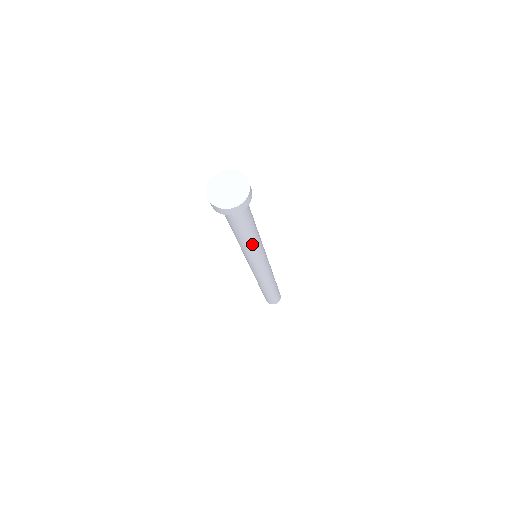
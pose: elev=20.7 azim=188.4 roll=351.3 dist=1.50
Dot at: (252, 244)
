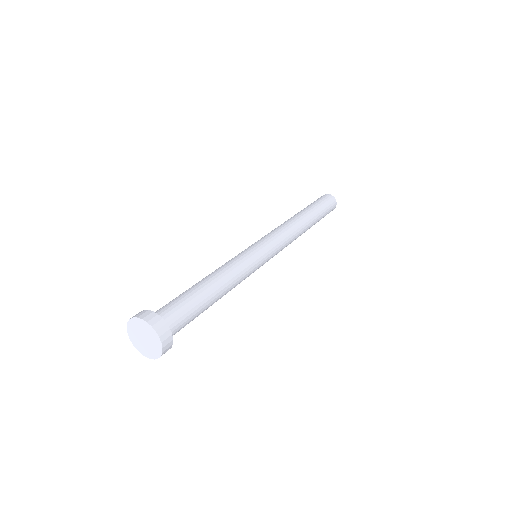
Dot at: occluded
